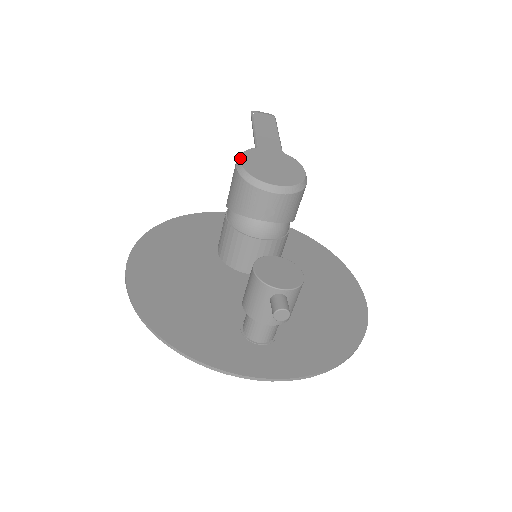
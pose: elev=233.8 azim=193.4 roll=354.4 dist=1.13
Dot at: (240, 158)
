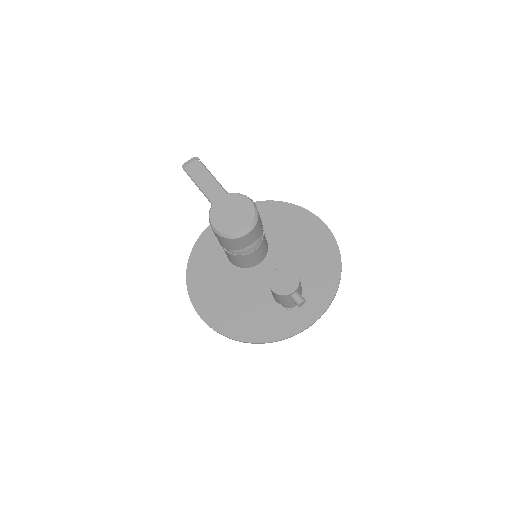
Dot at: (212, 224)
